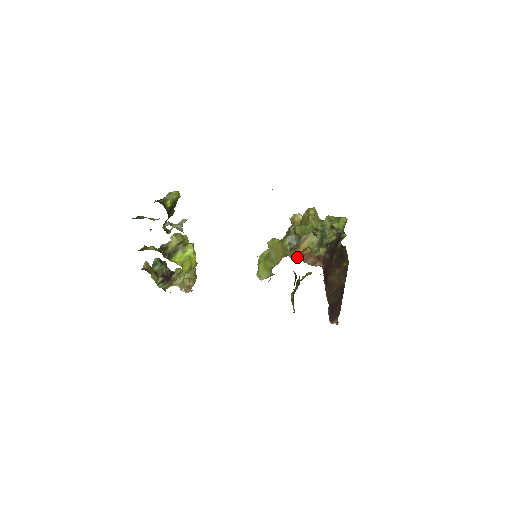
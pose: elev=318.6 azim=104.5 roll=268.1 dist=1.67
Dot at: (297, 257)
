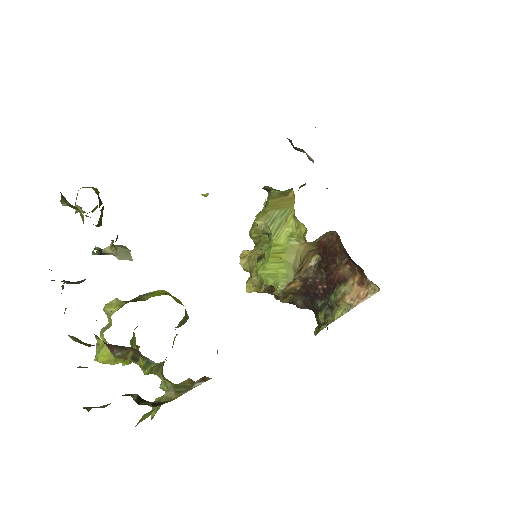
Dot at: (303, 185)
